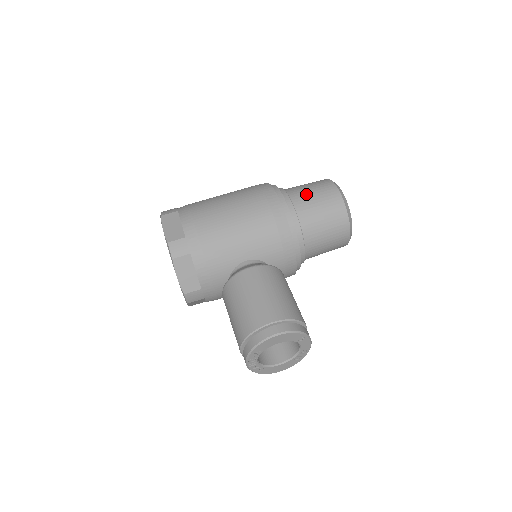
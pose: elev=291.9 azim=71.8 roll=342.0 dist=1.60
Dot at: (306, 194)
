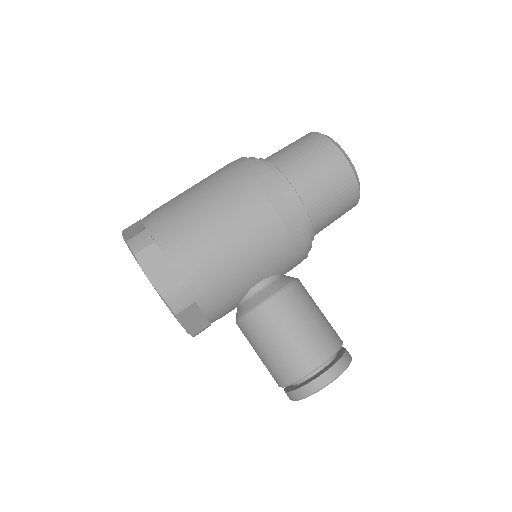
Dot at: (309, 173)
